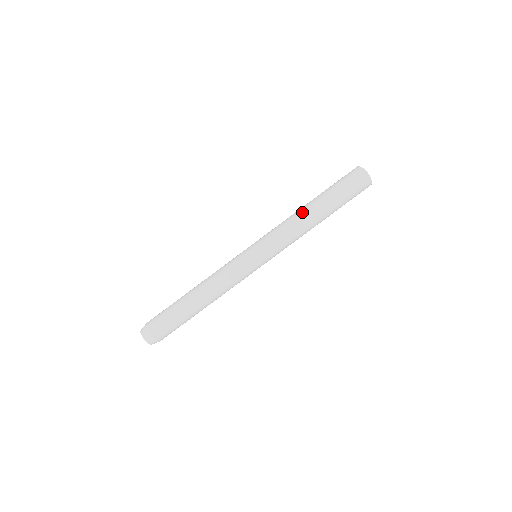
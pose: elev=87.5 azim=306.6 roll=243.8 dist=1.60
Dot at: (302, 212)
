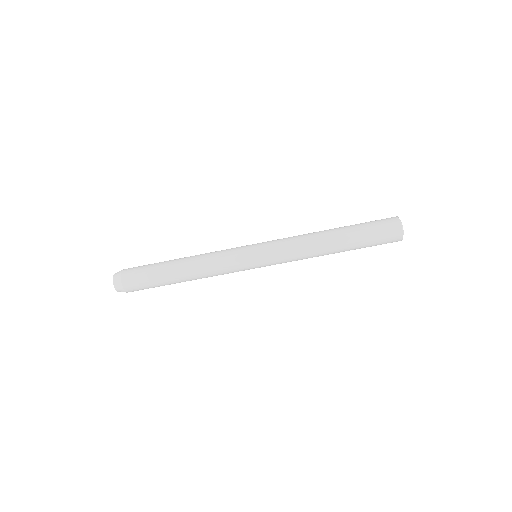
Dot at: (319, 231)
